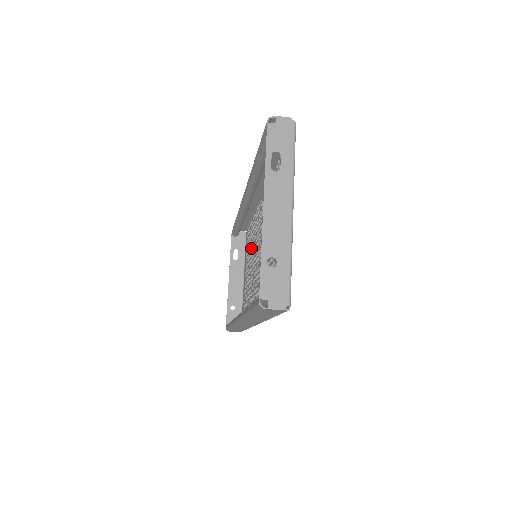
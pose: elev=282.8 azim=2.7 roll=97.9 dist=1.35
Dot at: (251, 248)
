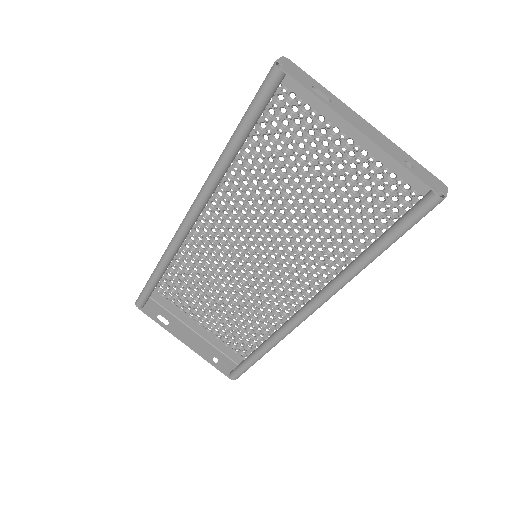
Dot at: (201, 281)
